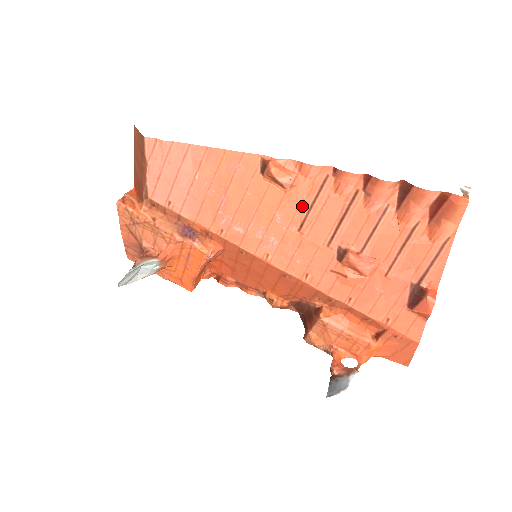
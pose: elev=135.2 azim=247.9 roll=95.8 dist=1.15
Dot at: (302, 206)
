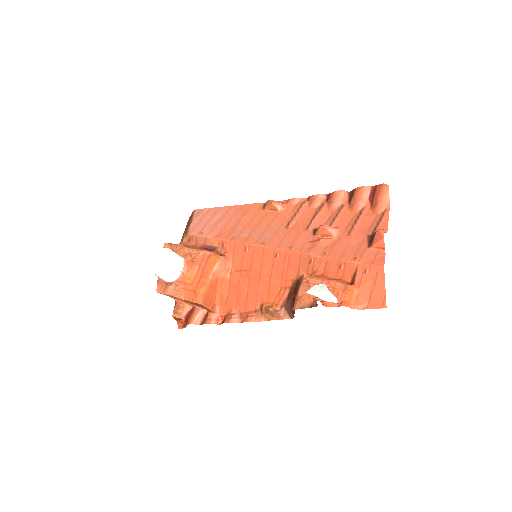
Dot at: (289, 217)
